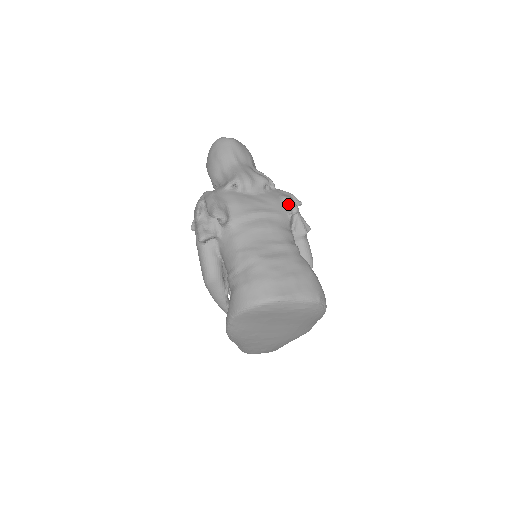
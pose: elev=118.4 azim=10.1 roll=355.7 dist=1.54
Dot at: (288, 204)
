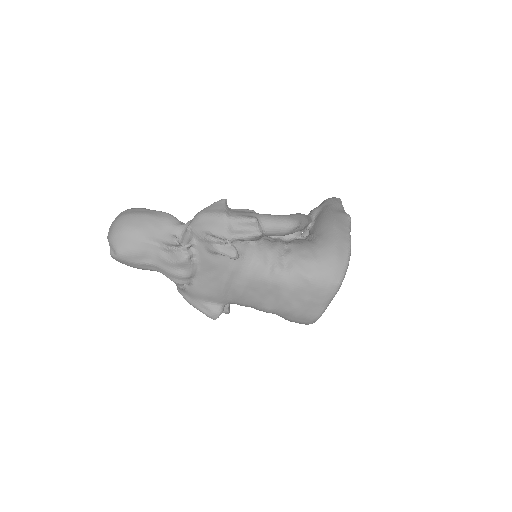
Dot at: (223, 254)
